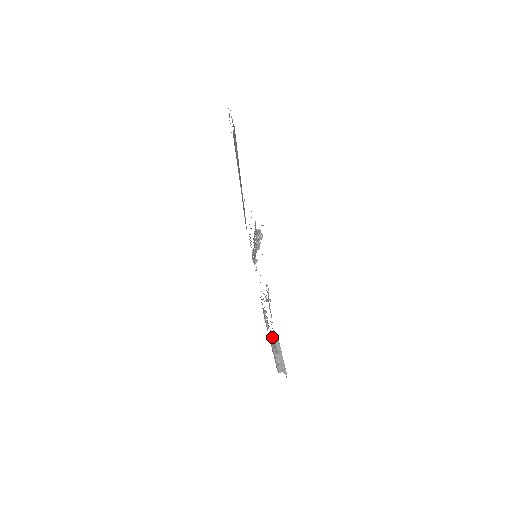
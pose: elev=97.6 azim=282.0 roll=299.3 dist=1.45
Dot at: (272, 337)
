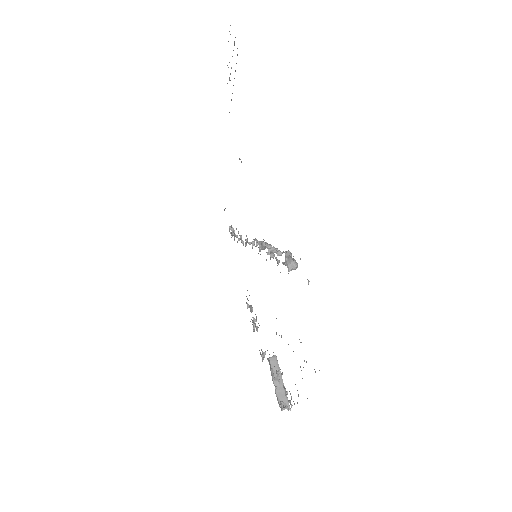
Dot at: occluded
